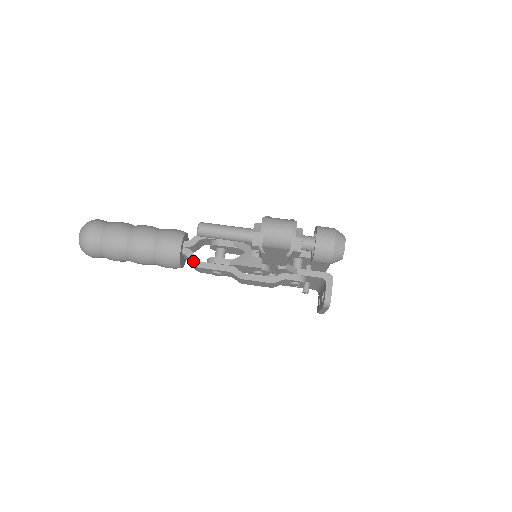
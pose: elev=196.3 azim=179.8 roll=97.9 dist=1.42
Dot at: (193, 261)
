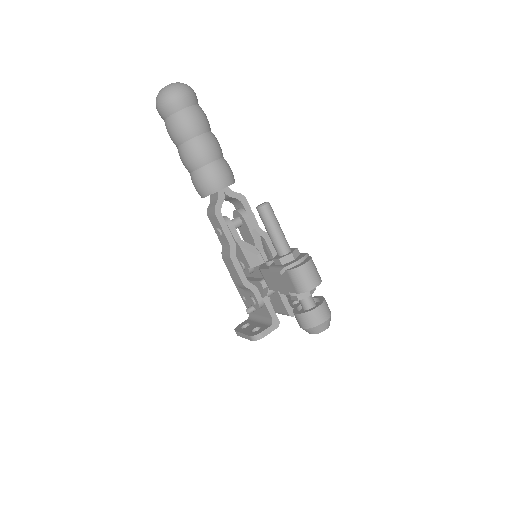
Dot at: (218, 206)
